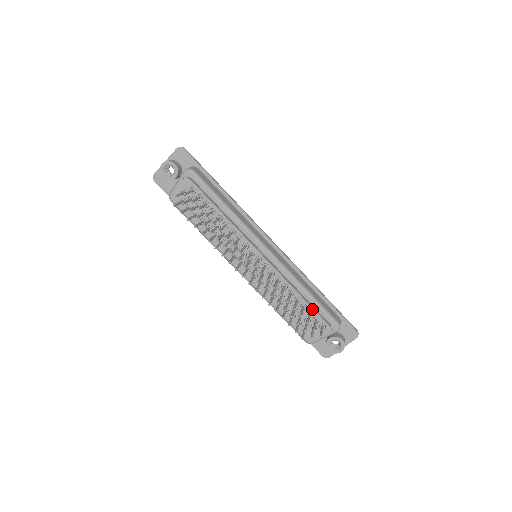
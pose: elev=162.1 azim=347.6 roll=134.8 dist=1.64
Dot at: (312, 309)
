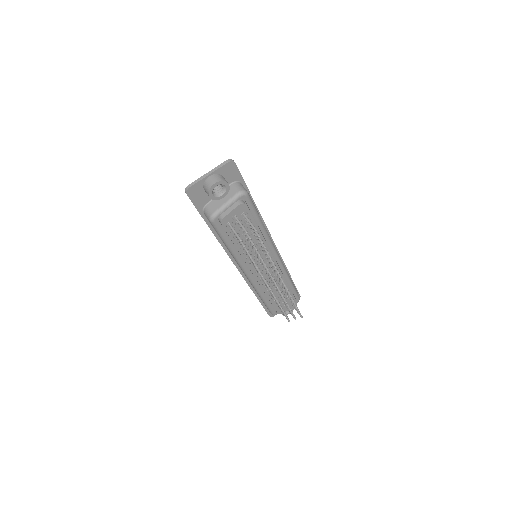
Dot at: (292, 294)
